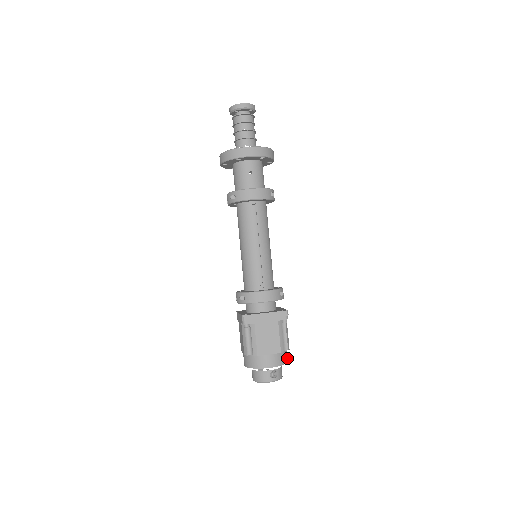
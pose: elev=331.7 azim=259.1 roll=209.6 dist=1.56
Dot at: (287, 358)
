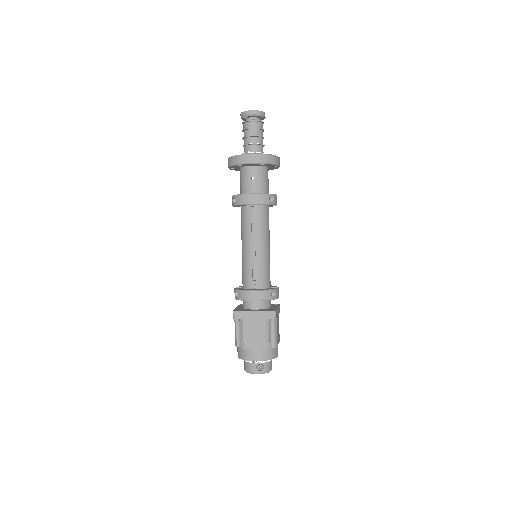
Dot at: (275, 354)
